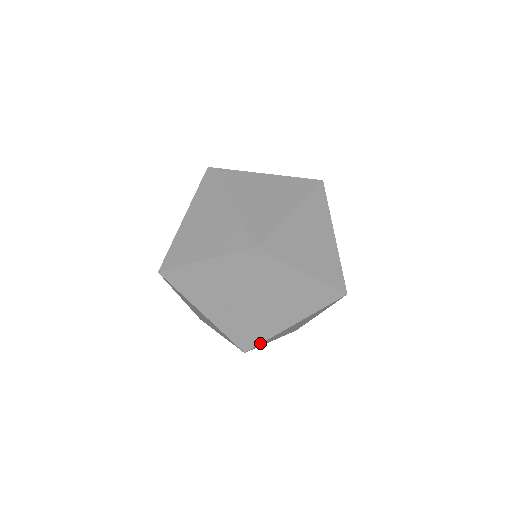
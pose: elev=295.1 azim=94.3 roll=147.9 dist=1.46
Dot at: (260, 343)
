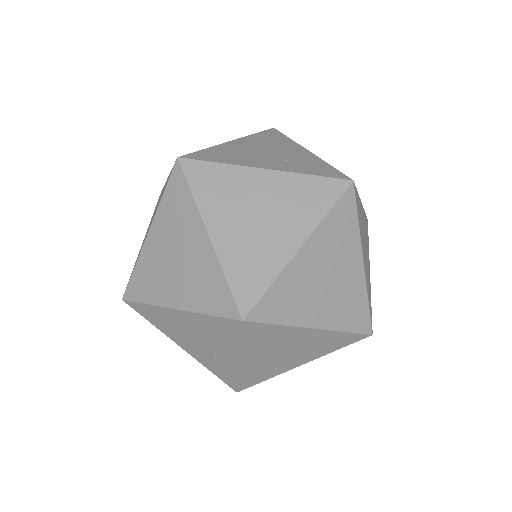
Dot at: occluded
